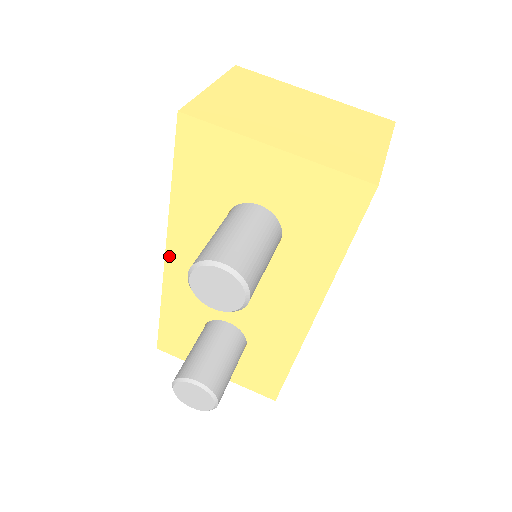
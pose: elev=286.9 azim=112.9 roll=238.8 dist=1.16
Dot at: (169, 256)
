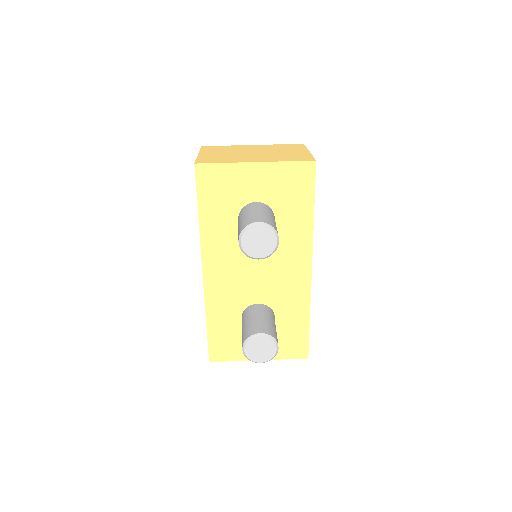
Dot at: (205, 269)
